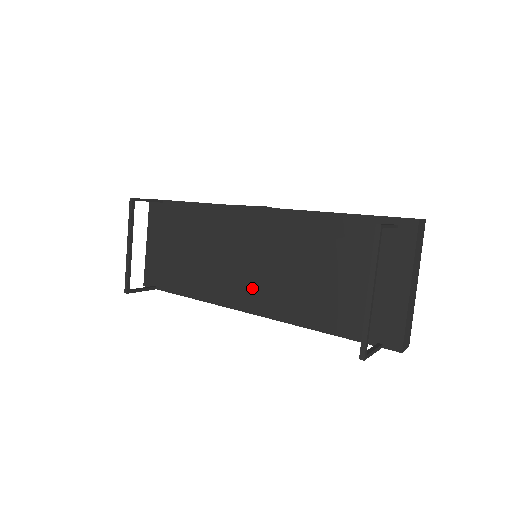
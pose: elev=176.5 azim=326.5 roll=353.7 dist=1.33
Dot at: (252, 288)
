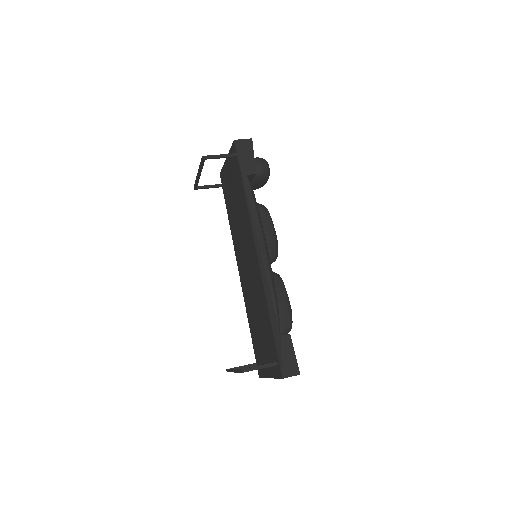
Dot at: (242, 268)
